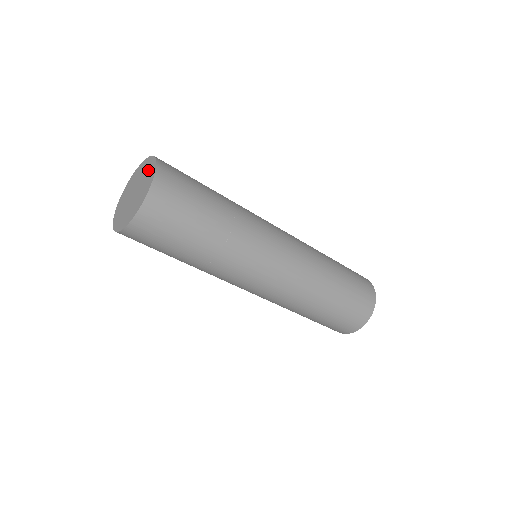
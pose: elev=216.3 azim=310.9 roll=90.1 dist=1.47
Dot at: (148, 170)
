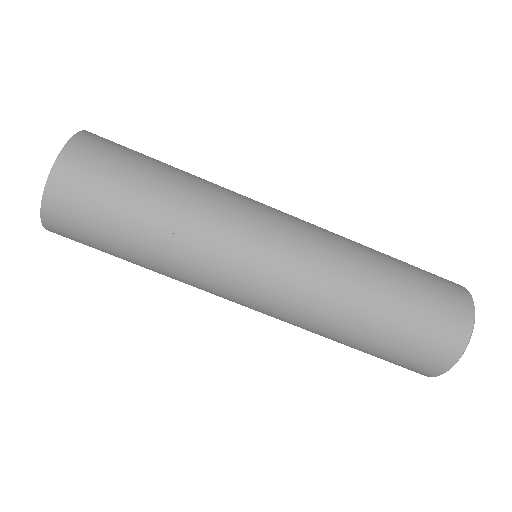
Dot at: occluded
